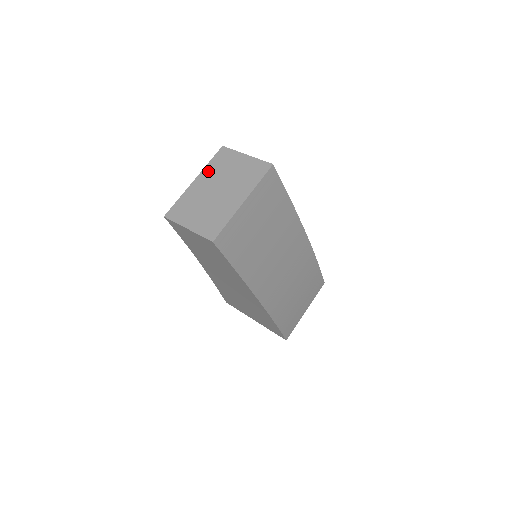
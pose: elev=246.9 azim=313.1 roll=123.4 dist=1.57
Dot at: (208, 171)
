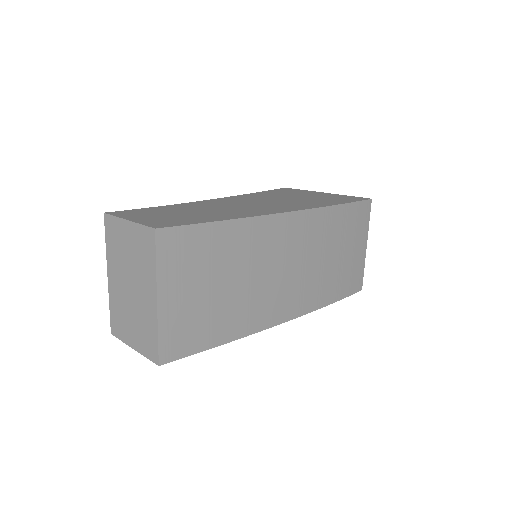
Dot at: (111, 259)
